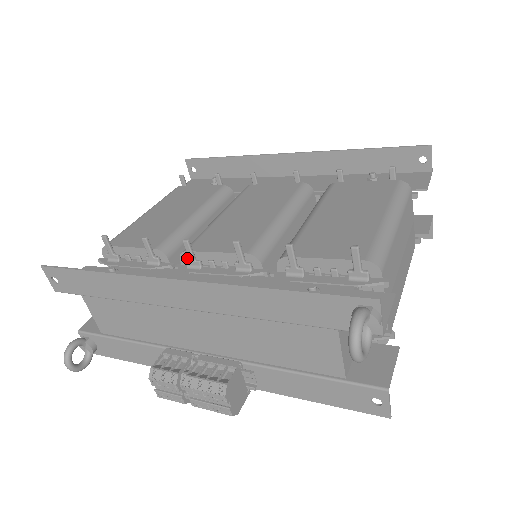
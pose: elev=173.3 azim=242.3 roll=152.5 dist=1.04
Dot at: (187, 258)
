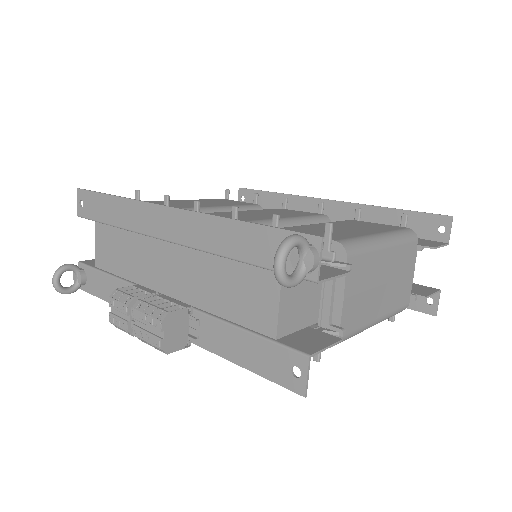
Dot at: occluded
